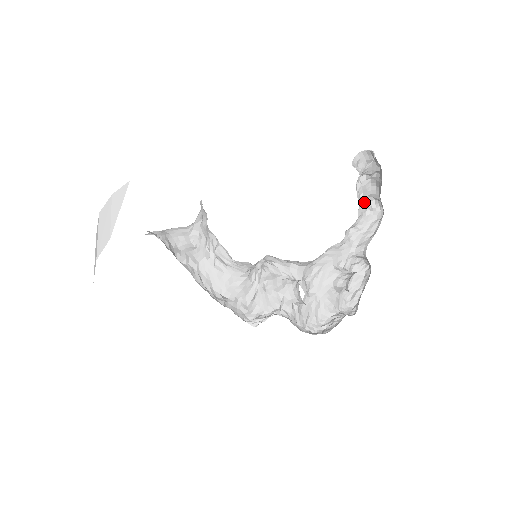
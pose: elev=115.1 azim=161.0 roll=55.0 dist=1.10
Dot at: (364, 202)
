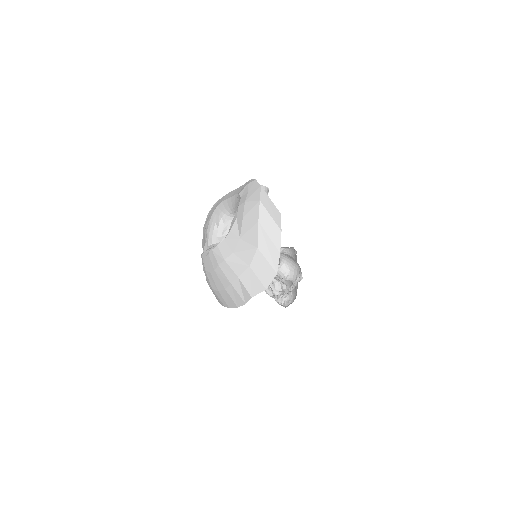
Dot at: occluded
